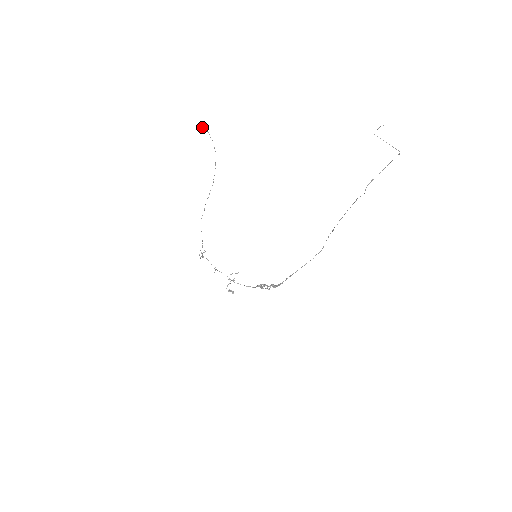
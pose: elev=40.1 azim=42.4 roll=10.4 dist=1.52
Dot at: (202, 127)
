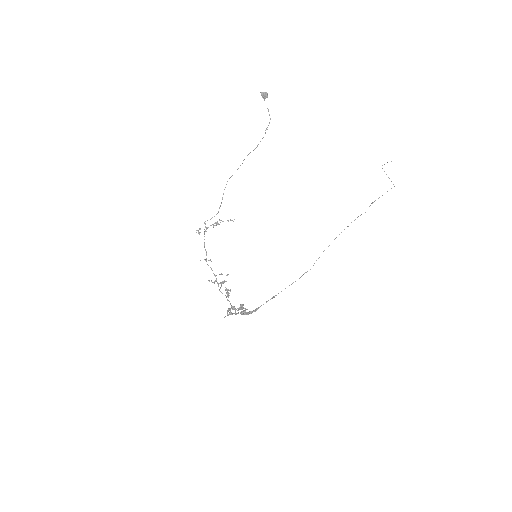
Dot at: (263, 92)
